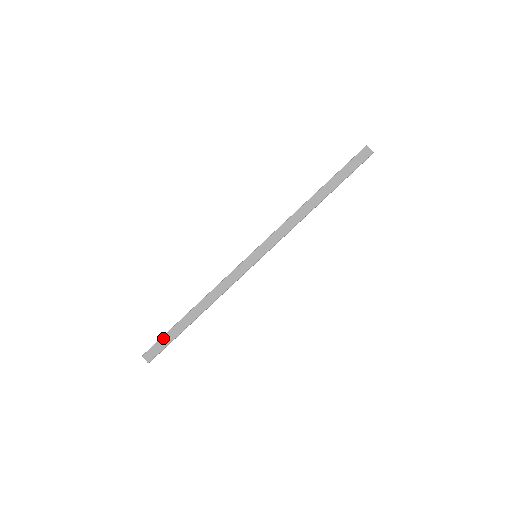
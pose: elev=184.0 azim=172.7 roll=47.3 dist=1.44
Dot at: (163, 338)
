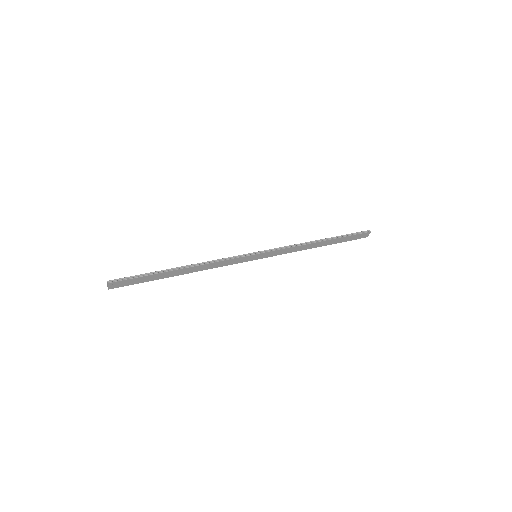
Dot at: (139, 278)
